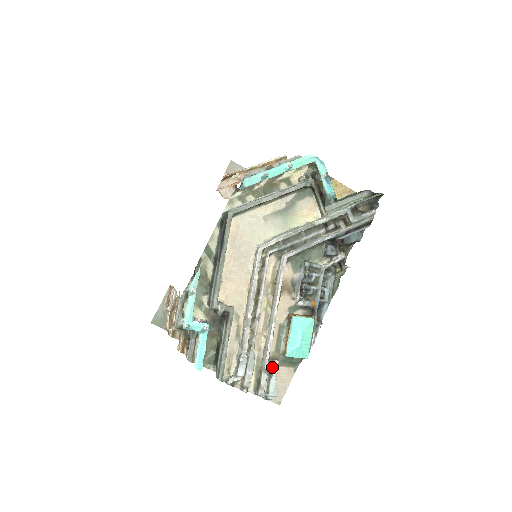
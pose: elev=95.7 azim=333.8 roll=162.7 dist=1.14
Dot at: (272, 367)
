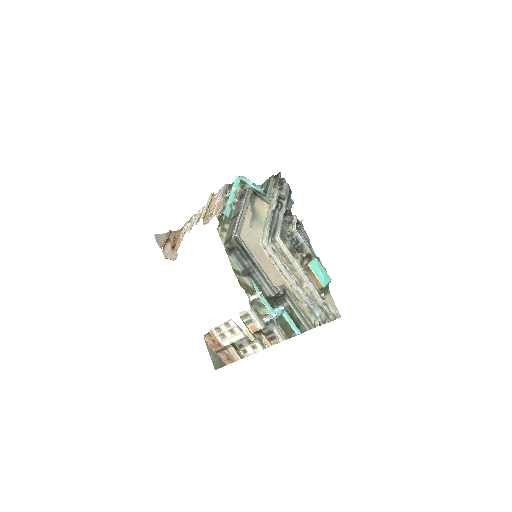
Dot at: (324, 299)
